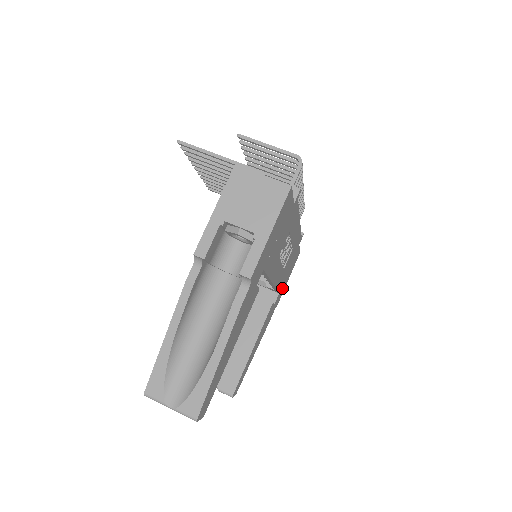
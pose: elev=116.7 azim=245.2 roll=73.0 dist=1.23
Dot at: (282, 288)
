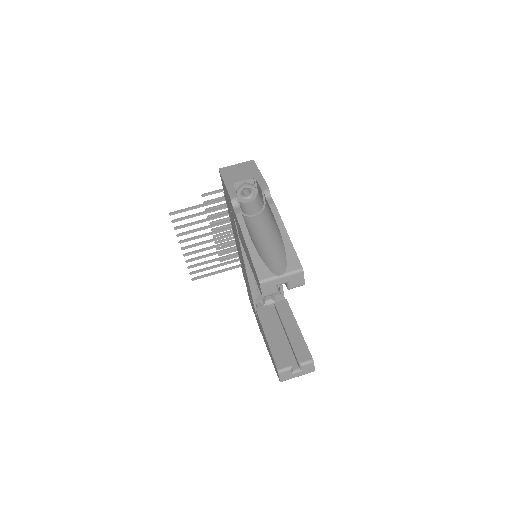
Dot at: occluded
